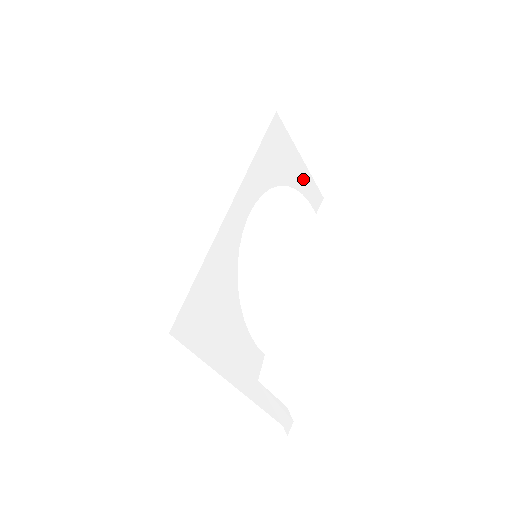
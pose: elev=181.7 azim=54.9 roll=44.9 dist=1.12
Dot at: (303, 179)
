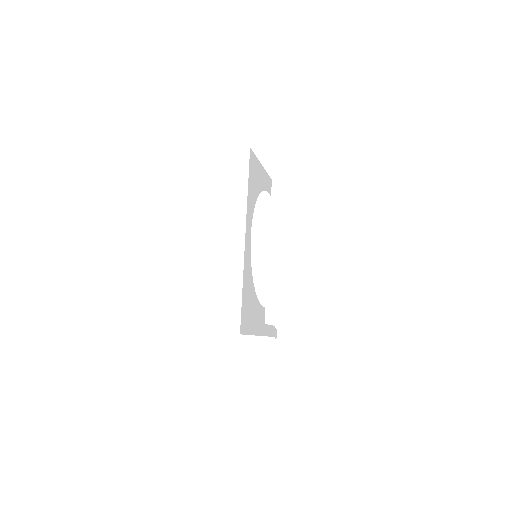
Dot at: (264, 179)
